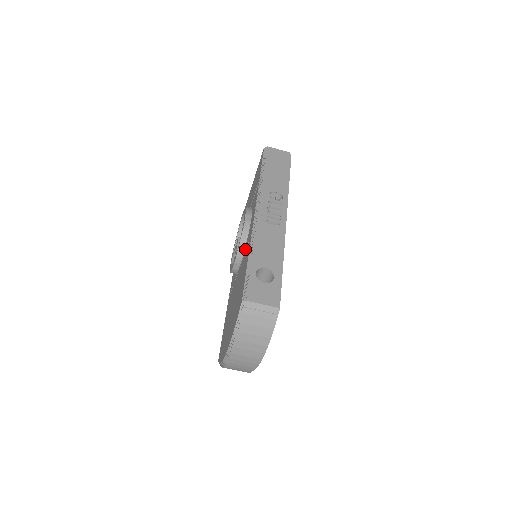
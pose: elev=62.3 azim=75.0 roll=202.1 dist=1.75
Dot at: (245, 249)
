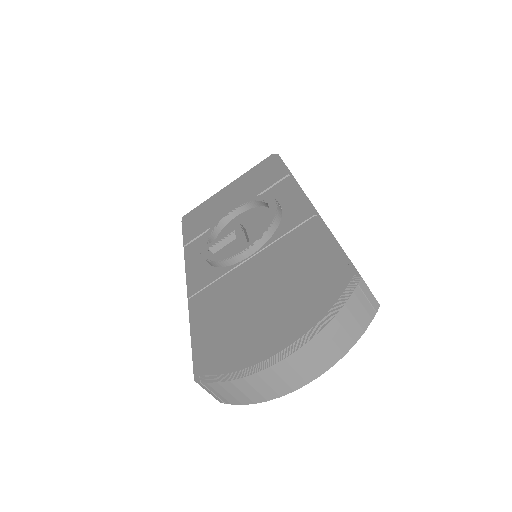
Dot at: (280, 233)
